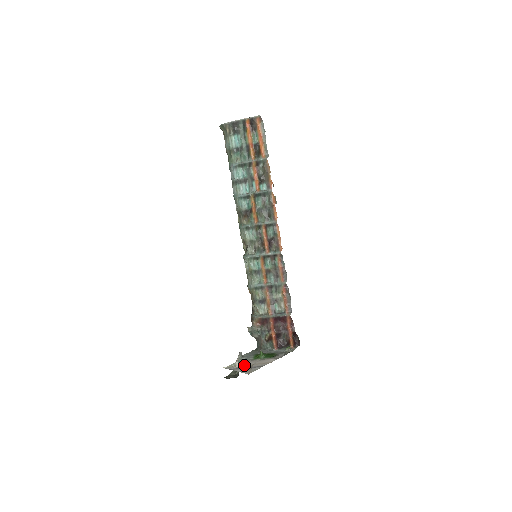
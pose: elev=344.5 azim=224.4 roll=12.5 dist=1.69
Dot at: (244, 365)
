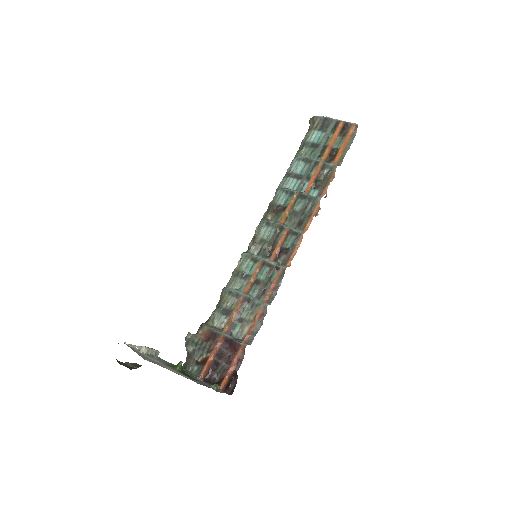
Dot at: (149, 357)
